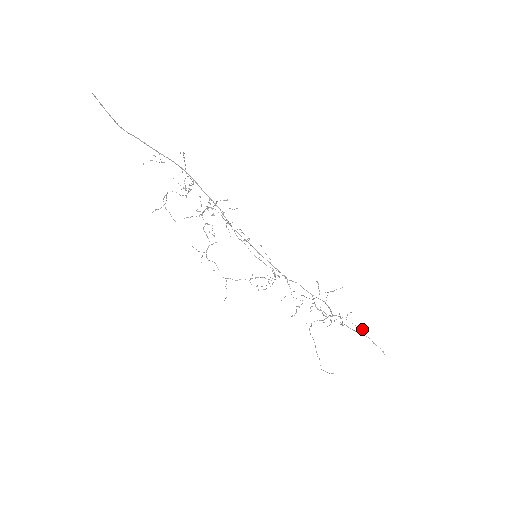
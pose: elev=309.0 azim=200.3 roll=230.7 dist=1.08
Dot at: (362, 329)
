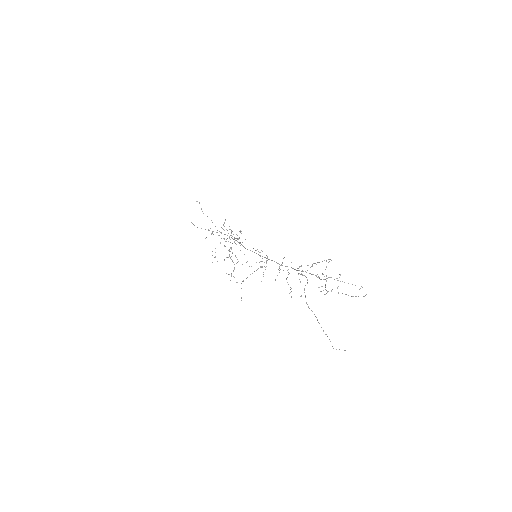
Dot at: occluded
